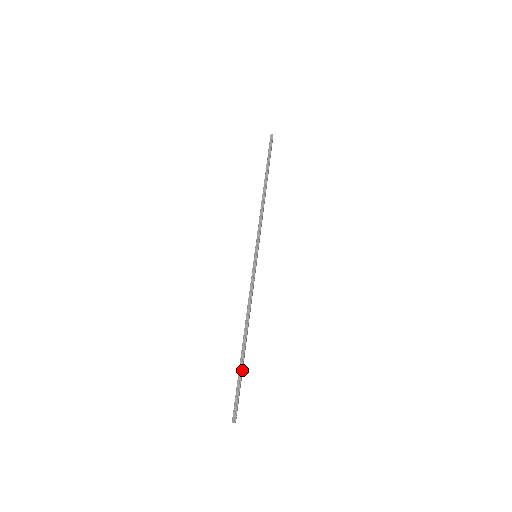
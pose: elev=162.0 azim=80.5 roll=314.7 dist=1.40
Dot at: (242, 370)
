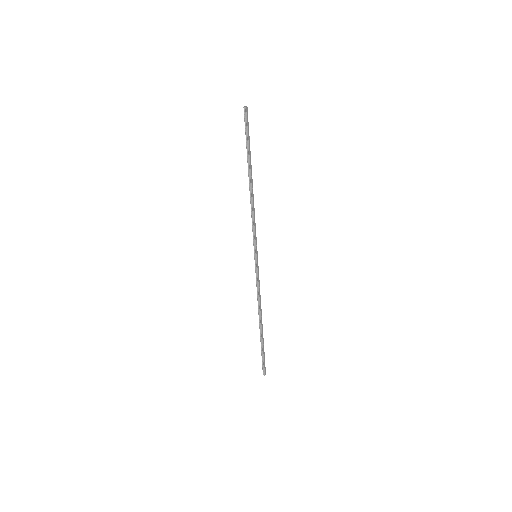
Dot at: (263, 344)
